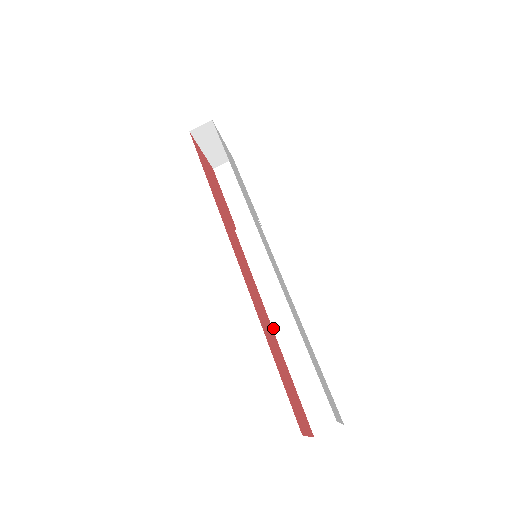
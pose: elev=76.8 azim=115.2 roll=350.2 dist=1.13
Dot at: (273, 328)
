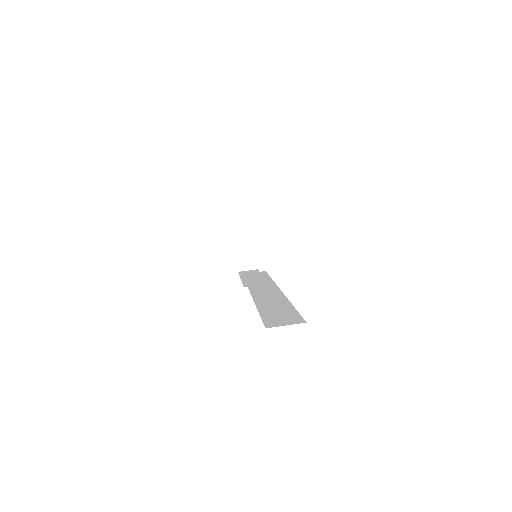
Dot at: (252, 295)
